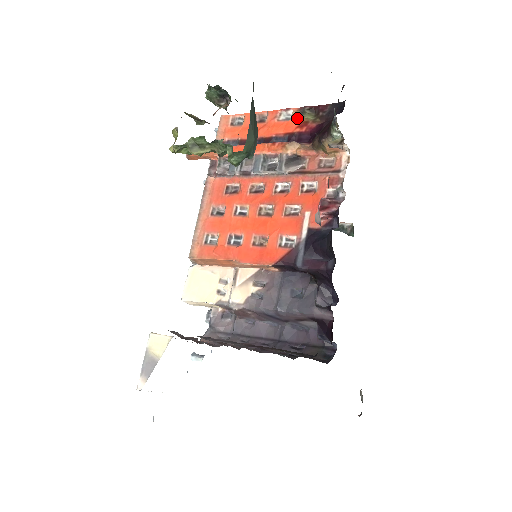
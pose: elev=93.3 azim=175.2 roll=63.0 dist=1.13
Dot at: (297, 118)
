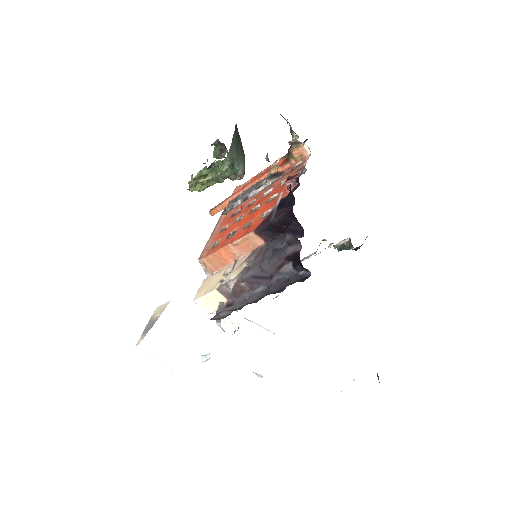
Dot at: (281, 160)
